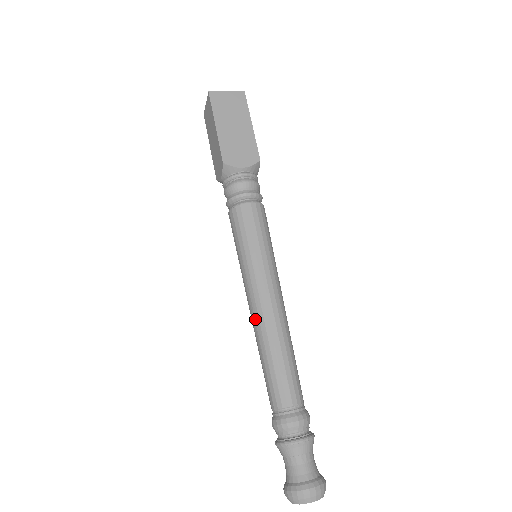
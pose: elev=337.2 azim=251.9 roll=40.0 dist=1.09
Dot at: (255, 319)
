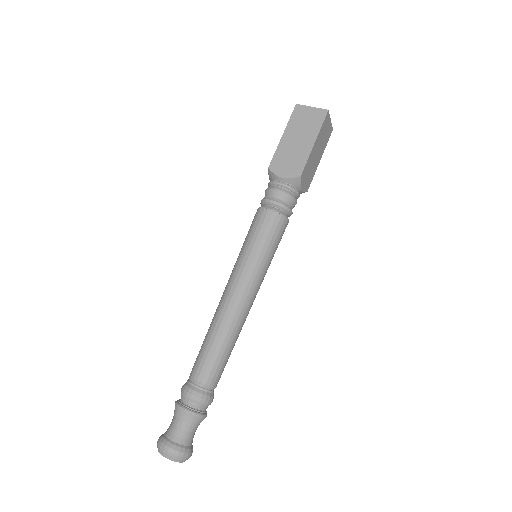
Dot at: (219, 303)
